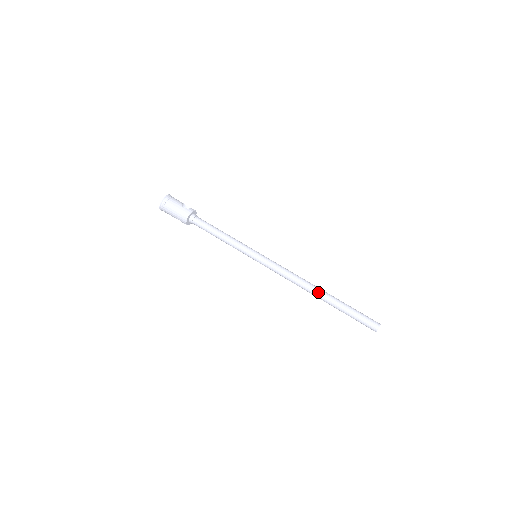
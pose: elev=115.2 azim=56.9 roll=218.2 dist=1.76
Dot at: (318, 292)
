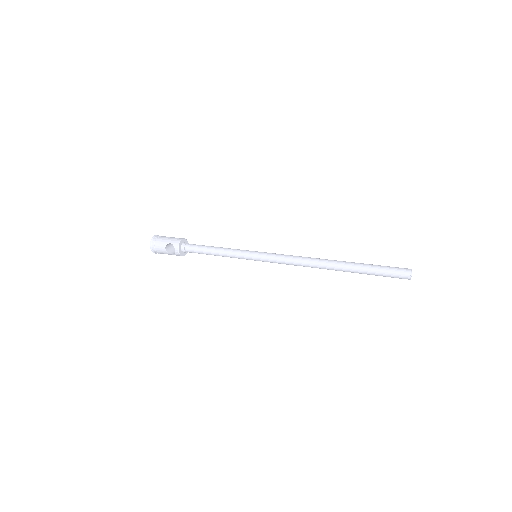
Dot at: (332, 260)
